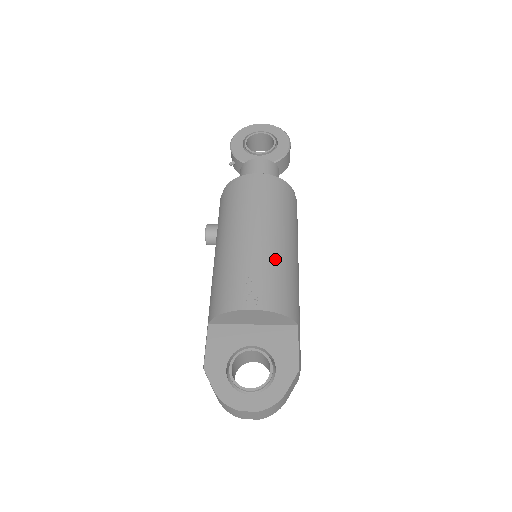
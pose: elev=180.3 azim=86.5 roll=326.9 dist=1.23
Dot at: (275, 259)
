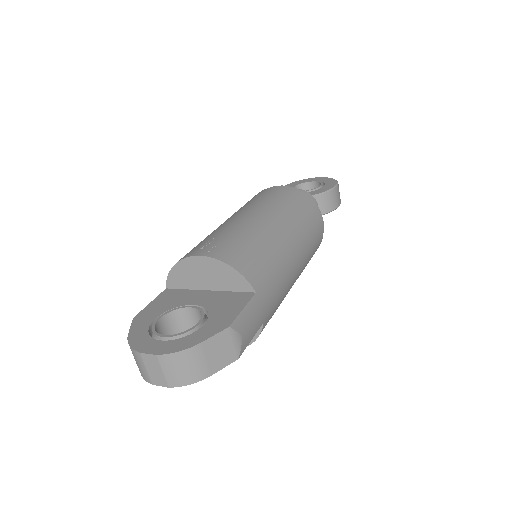
Dot at: (254, 231)
